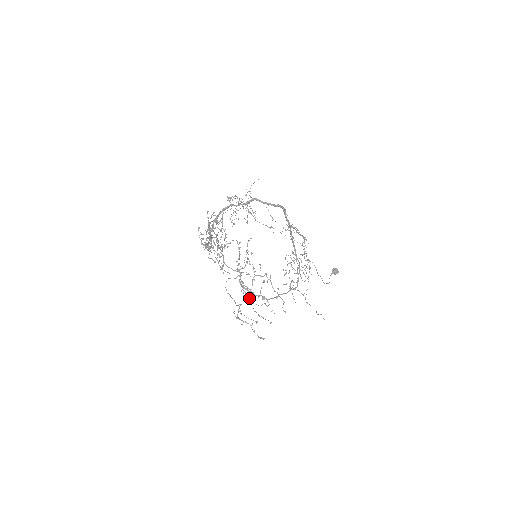
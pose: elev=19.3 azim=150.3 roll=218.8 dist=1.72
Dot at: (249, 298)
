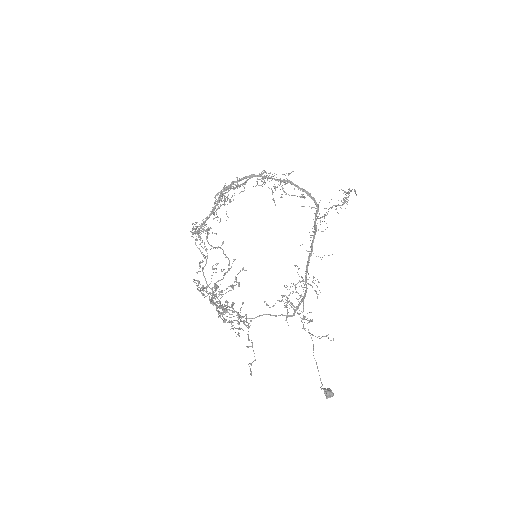
Dot at: occluded
